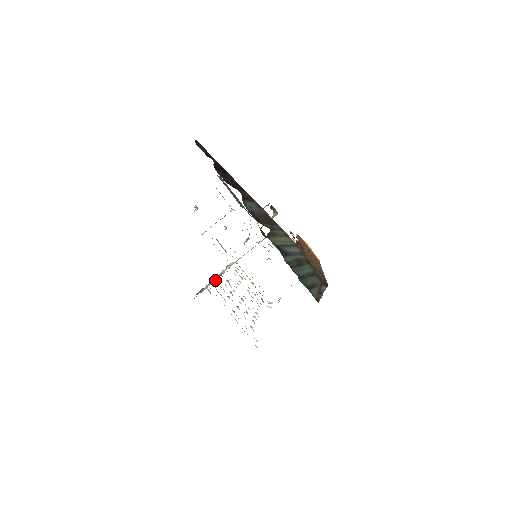
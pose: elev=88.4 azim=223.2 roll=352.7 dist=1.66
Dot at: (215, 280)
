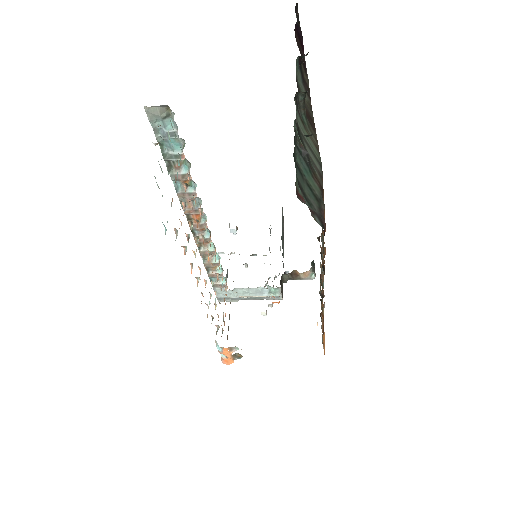
Dot at: occluded
